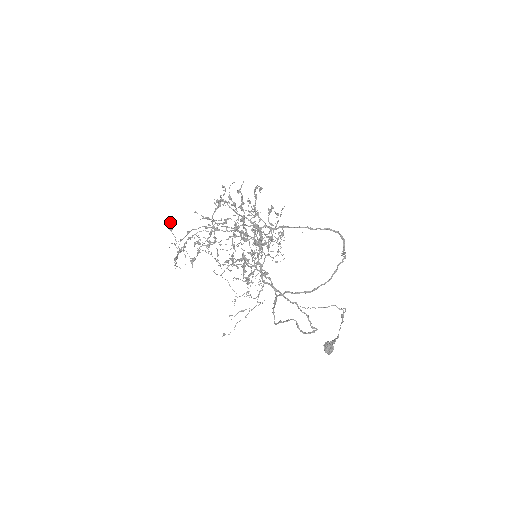
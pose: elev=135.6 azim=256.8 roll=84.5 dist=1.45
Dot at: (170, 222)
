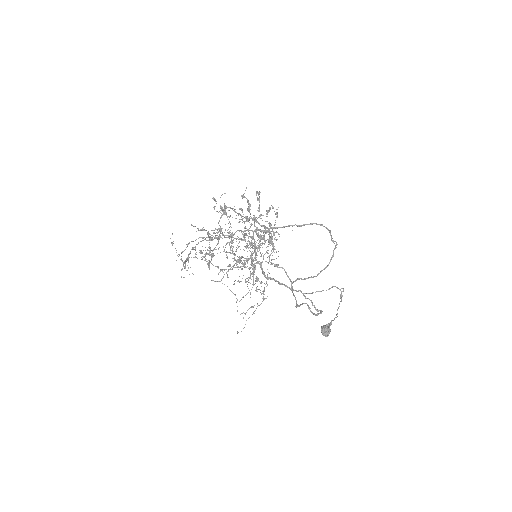
Dot at: occluded
